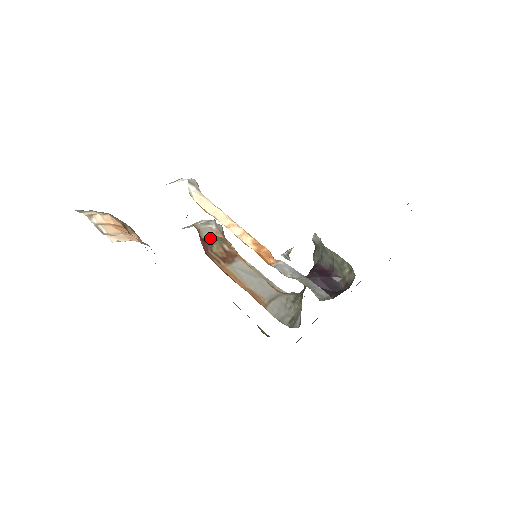
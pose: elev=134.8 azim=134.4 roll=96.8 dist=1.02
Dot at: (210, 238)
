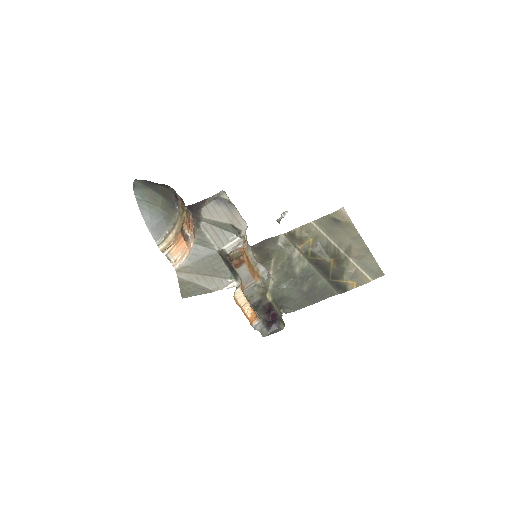
Dot at: (235, 254)
